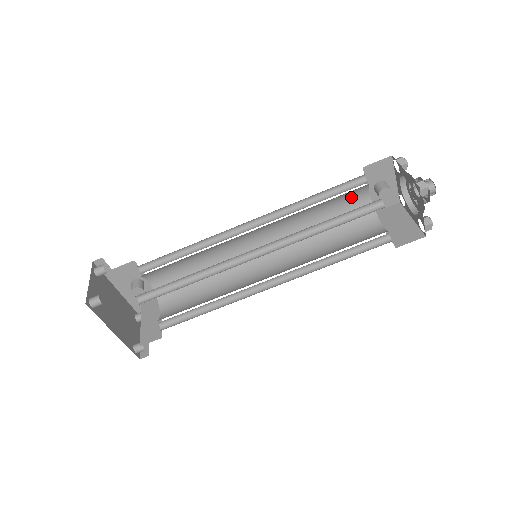
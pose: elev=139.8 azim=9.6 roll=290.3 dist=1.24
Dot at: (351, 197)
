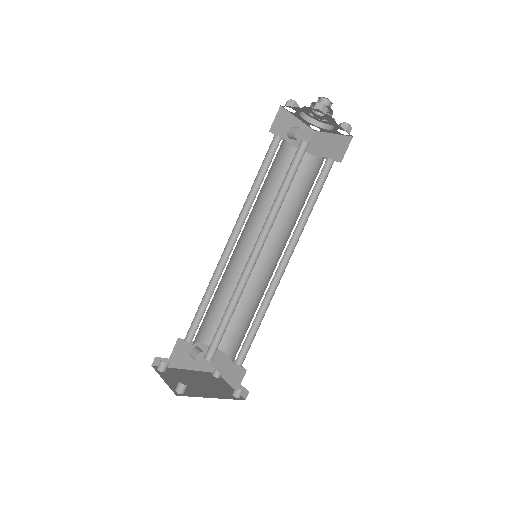
Dot at: (280, 158)
